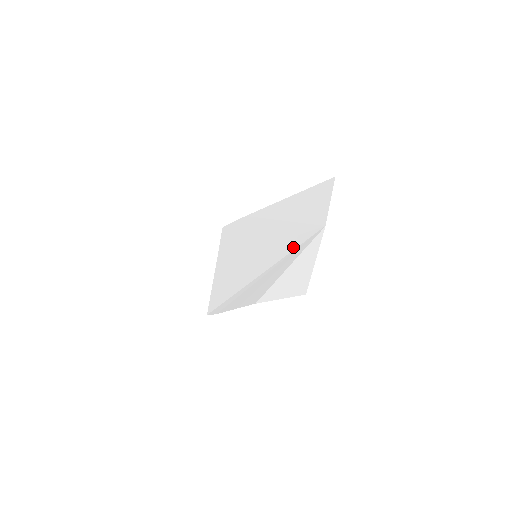
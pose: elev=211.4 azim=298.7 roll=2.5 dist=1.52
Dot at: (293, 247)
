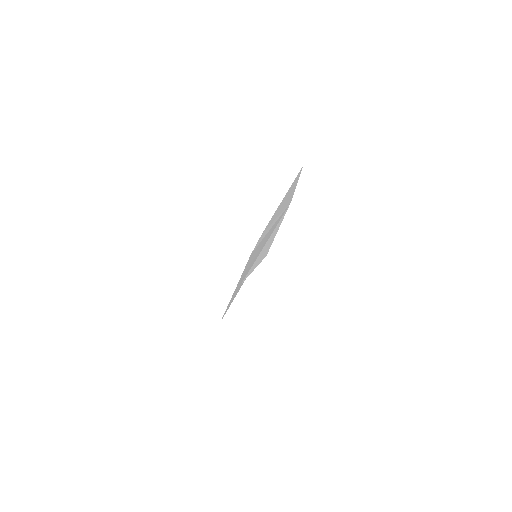
Dot at: occluded
